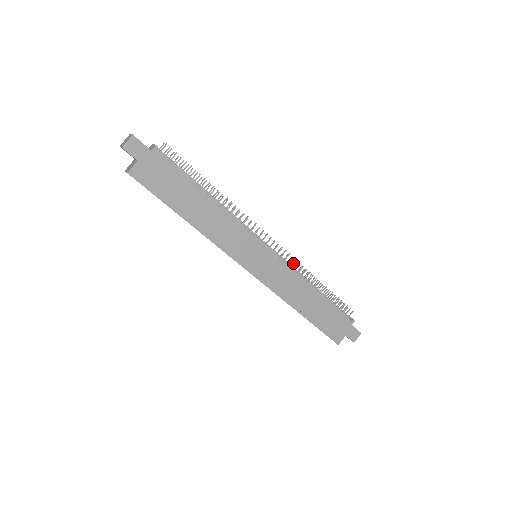
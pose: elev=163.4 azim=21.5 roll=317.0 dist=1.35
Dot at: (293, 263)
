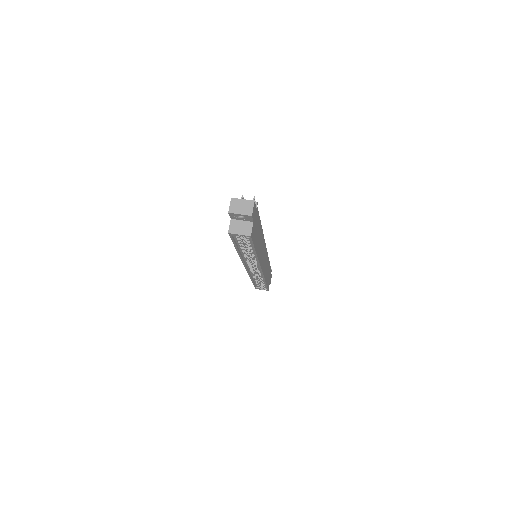
Dot at: occluded
